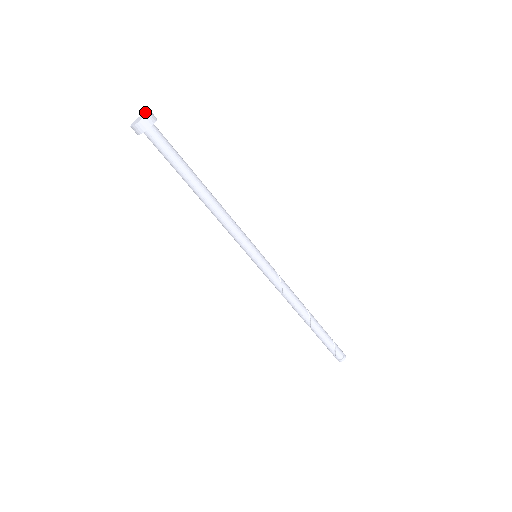
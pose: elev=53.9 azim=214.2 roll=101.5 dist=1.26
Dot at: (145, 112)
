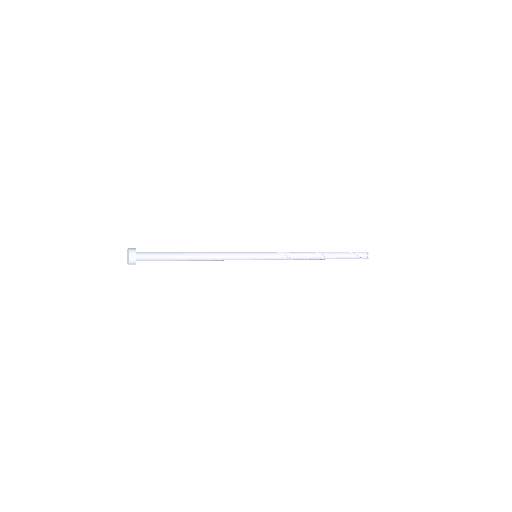
Dot at: (127, 251)
